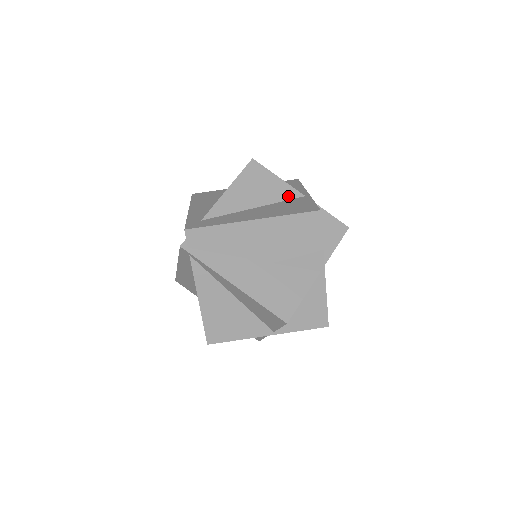
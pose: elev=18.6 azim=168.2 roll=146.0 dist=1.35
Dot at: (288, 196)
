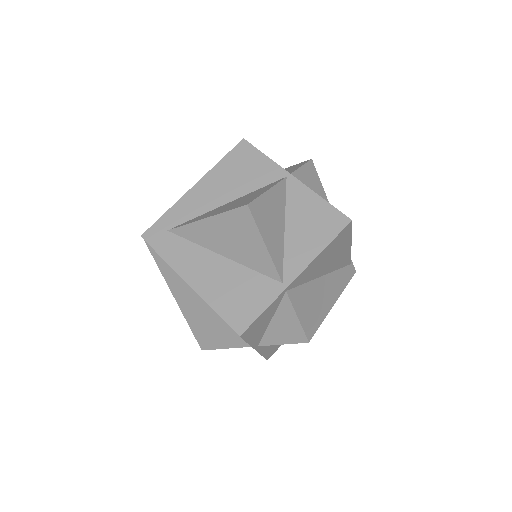
Dot at: (263, 270)
